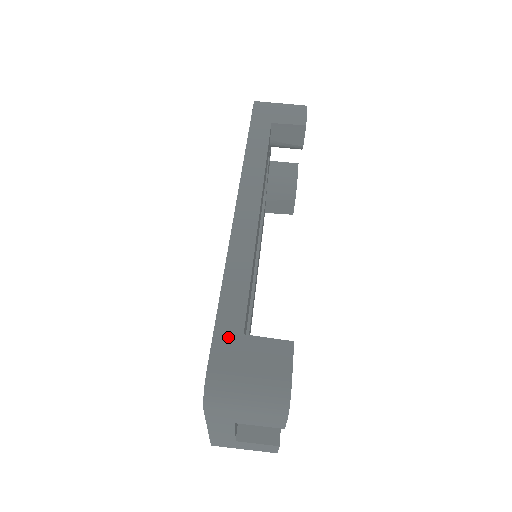
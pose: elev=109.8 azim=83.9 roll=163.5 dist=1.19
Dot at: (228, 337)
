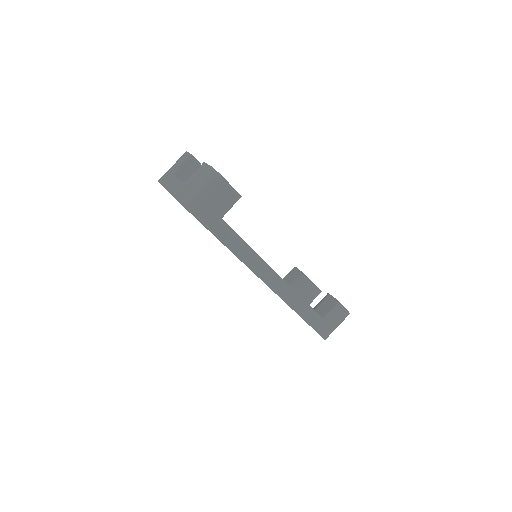
Dot at: (319, 325)
